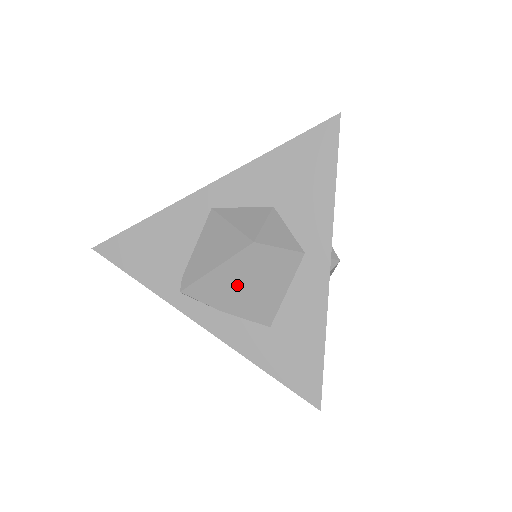
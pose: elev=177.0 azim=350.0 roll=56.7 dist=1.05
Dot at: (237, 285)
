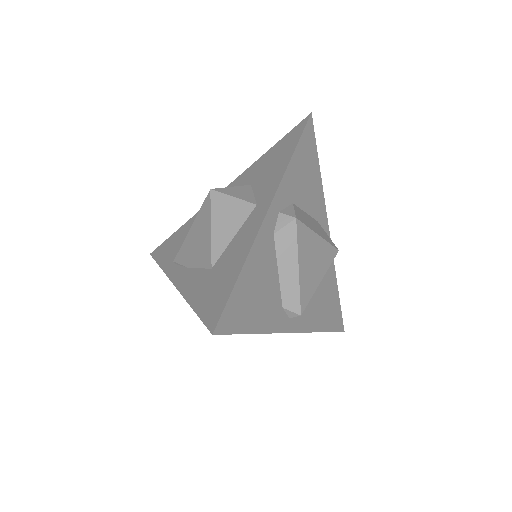
Dot at: (199, 235)
